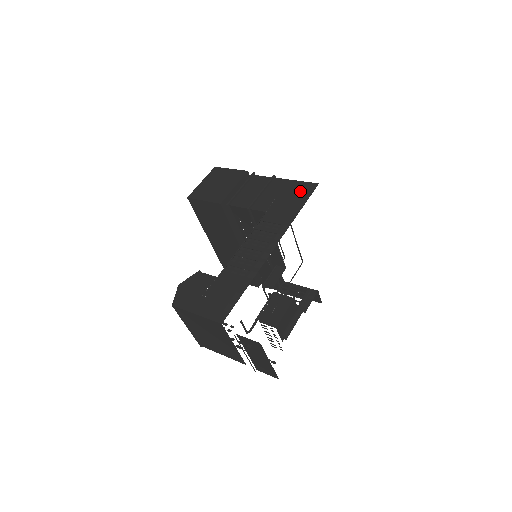
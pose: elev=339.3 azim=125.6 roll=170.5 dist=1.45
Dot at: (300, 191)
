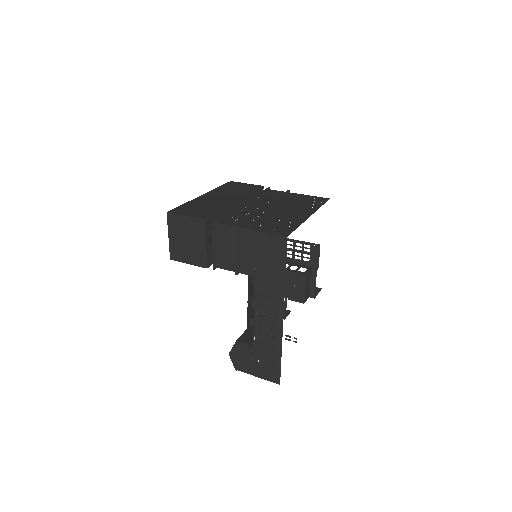
Dot at: (273, 249)
